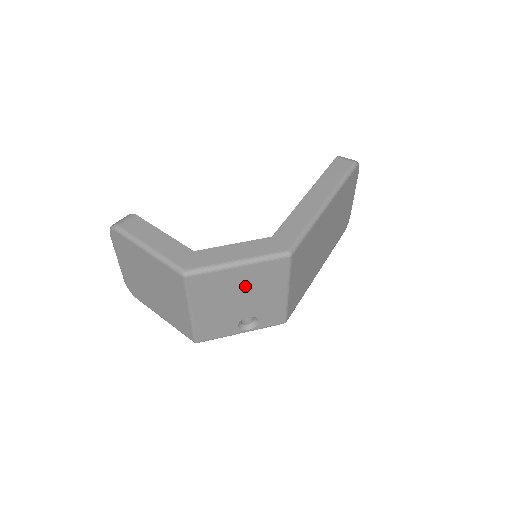
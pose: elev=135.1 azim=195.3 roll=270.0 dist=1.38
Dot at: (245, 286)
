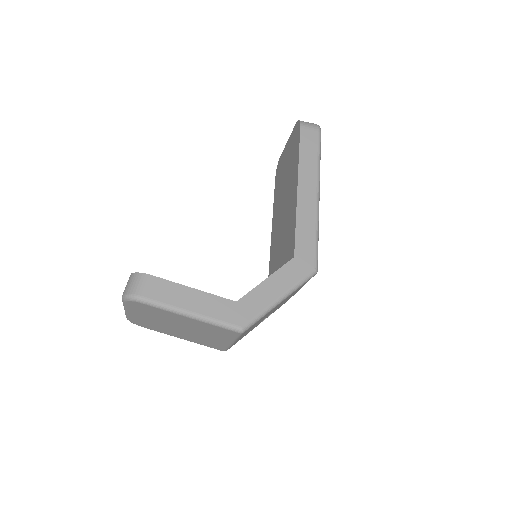
Dot at: occluded
